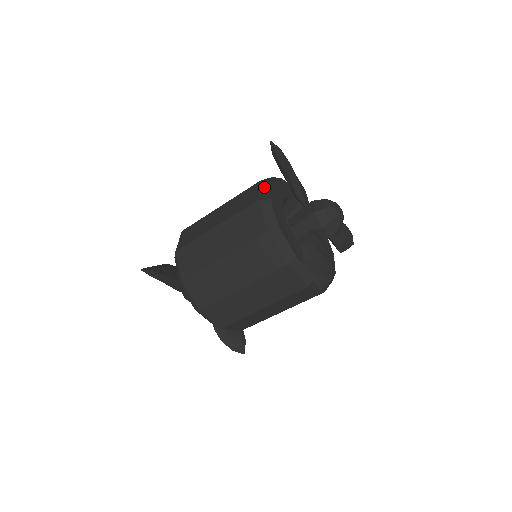
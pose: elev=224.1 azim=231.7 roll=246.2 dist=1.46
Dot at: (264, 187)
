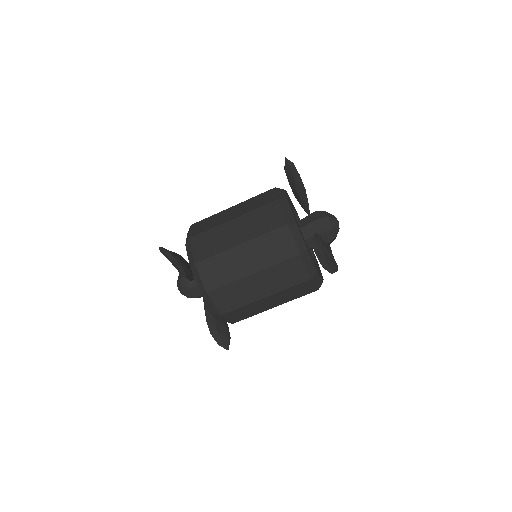
Dot at: (280, 192)
